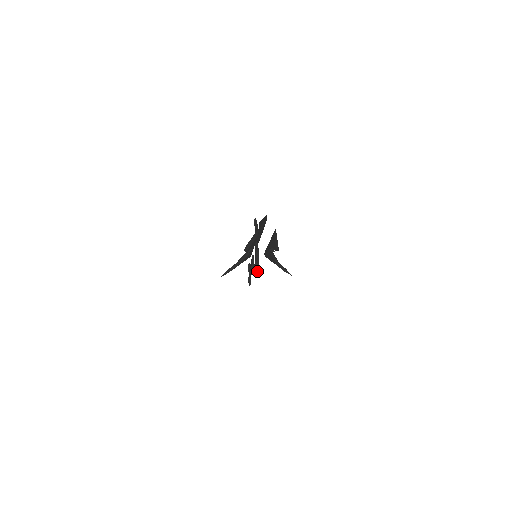
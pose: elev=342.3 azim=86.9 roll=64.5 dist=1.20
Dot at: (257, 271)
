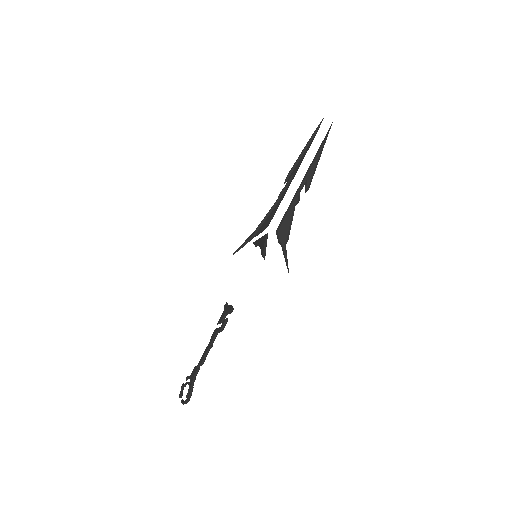
Dot at: occluded
